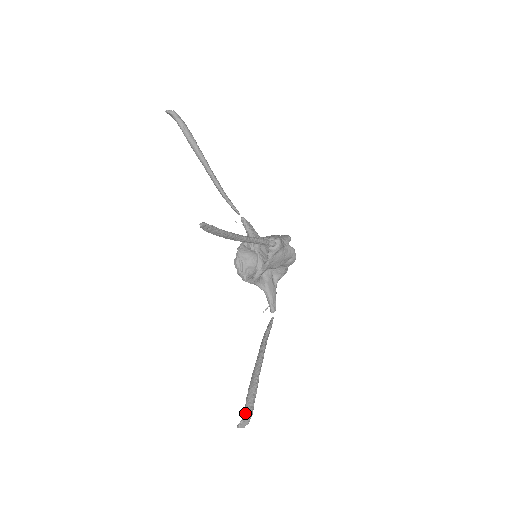
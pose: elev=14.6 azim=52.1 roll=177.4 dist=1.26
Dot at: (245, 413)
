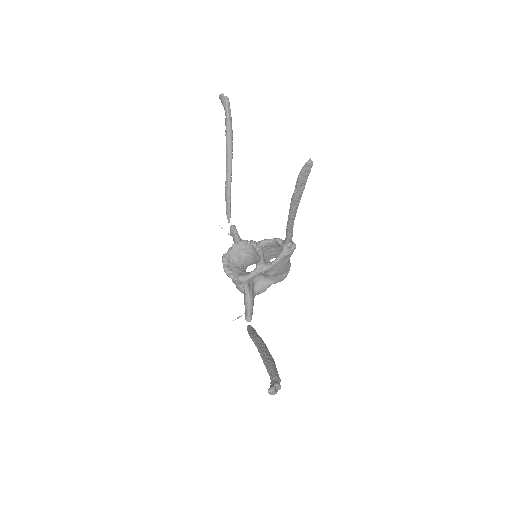
Dot at: (276, 379)
